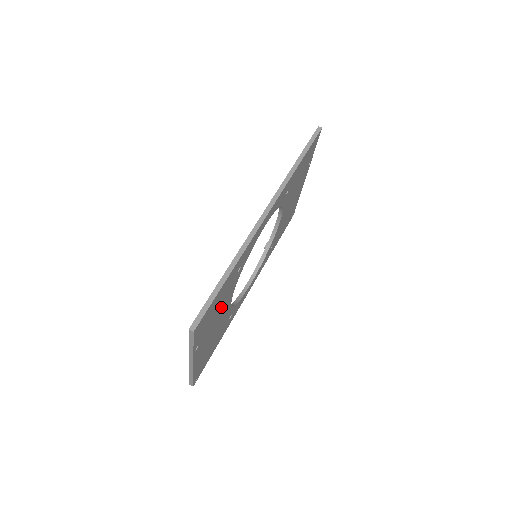
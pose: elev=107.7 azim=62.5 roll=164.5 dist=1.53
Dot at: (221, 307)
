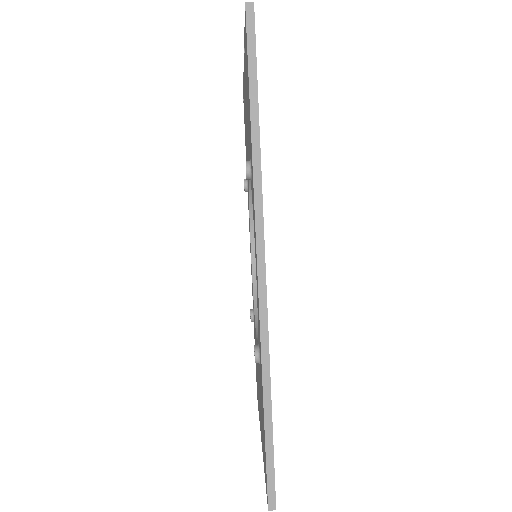
Dot at: occluded
